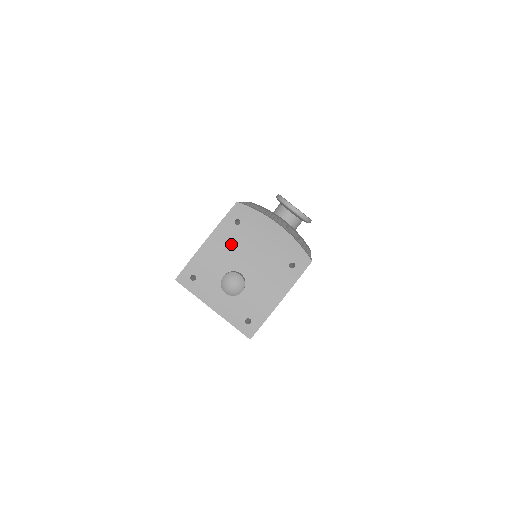
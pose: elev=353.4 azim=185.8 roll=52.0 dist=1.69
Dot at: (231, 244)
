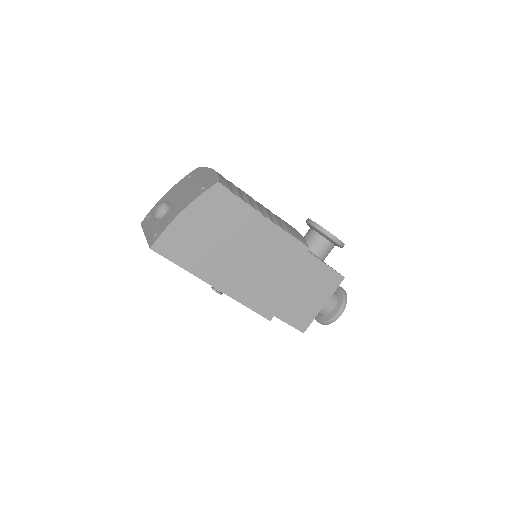
Dot at: (177, 189)
